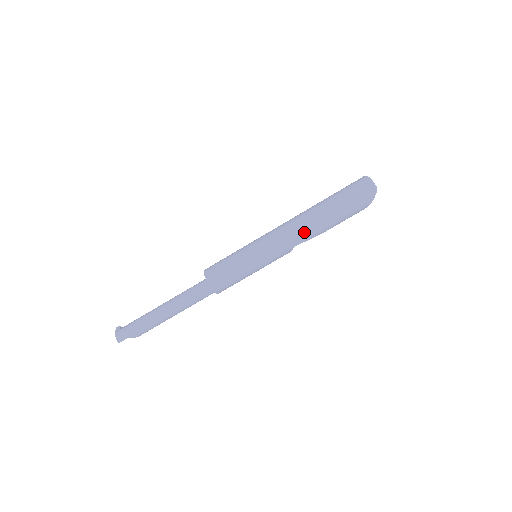
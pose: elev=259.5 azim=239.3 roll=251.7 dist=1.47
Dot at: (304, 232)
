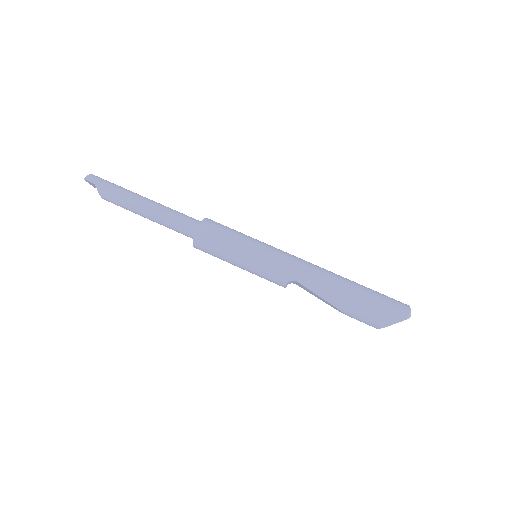
Dot at: (316, 277)
